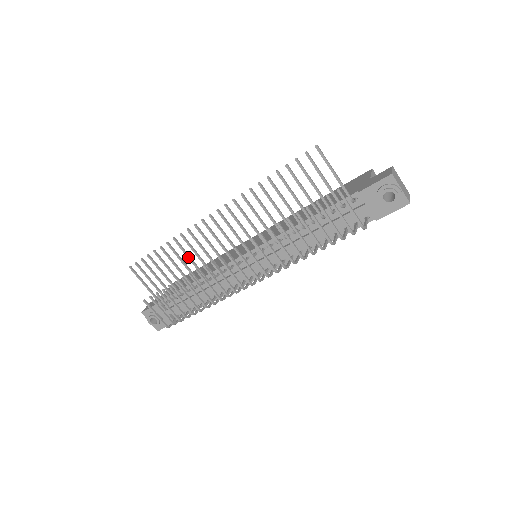
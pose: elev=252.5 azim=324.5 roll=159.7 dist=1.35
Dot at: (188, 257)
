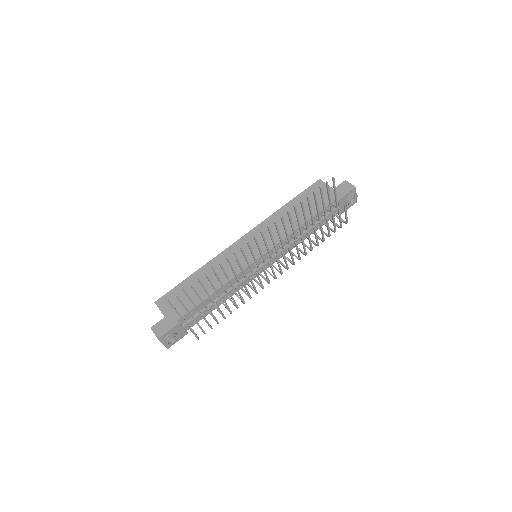
Dot at: (226, 274)
